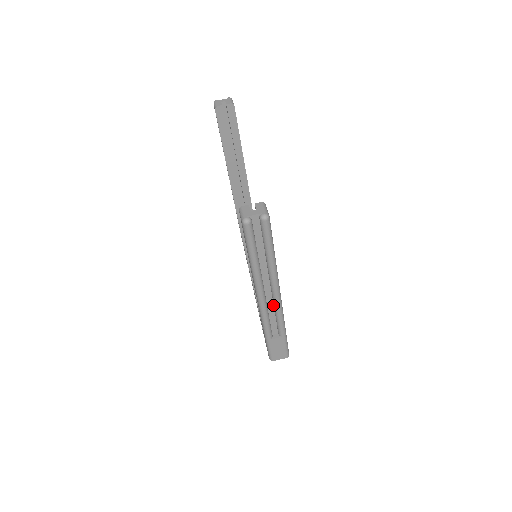
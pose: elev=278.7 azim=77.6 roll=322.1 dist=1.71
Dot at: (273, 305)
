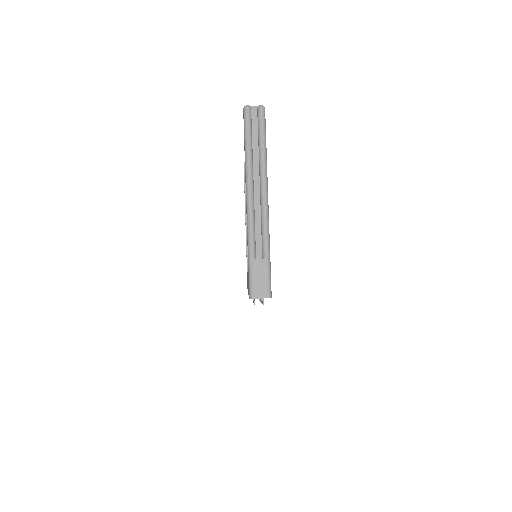
Dot at: (260, 214)
